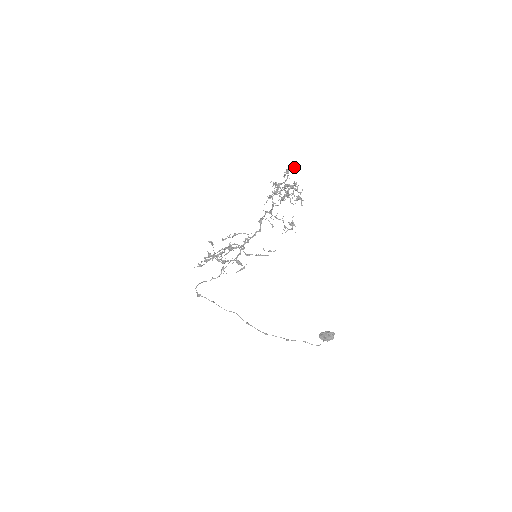
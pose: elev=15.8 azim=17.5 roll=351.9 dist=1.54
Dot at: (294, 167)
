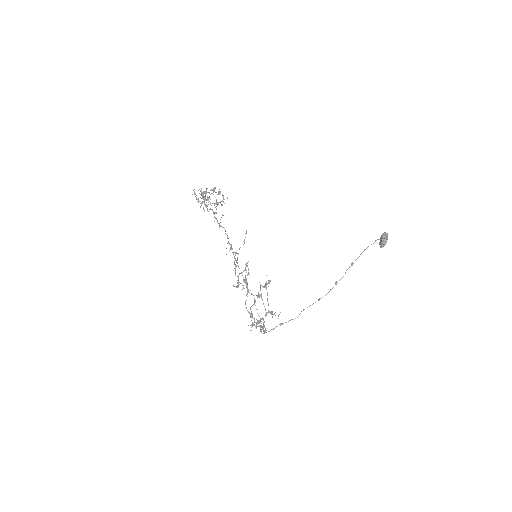
Dot at: occluded
